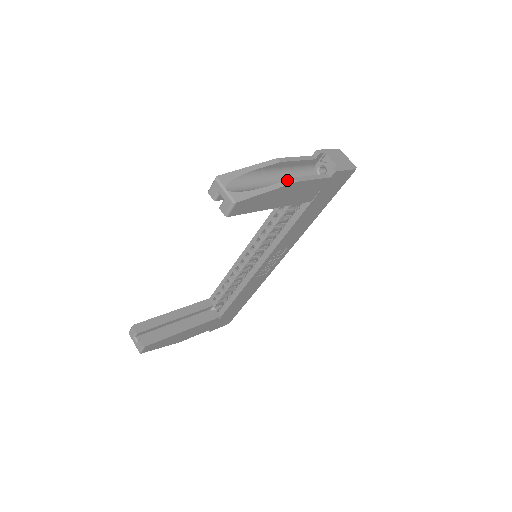
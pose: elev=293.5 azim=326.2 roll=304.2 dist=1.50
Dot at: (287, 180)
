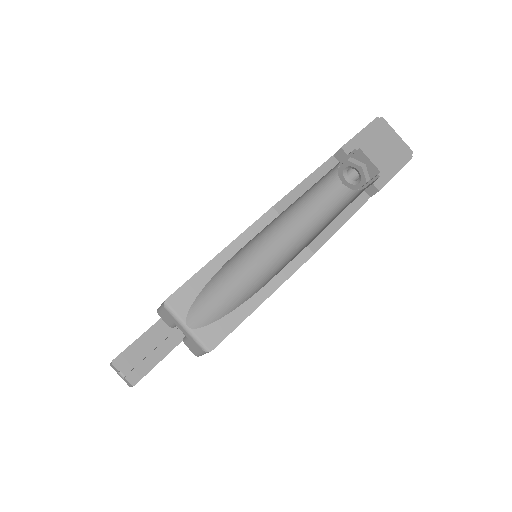
Dot at: (296, 257)
